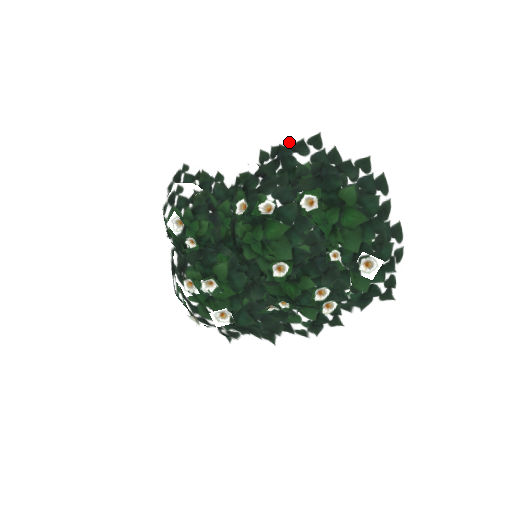
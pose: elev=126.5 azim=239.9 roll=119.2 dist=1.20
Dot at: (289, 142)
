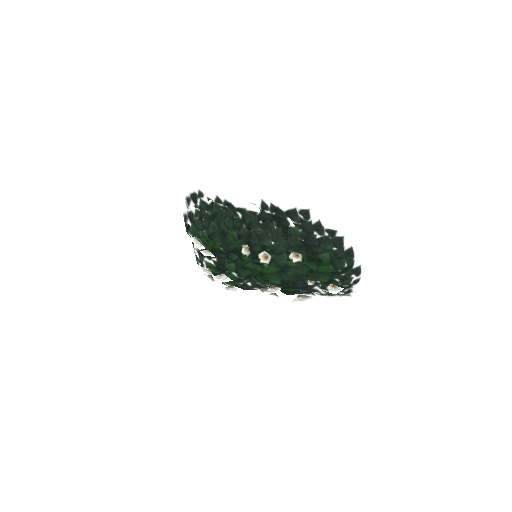
Dot at: (285, 207)
